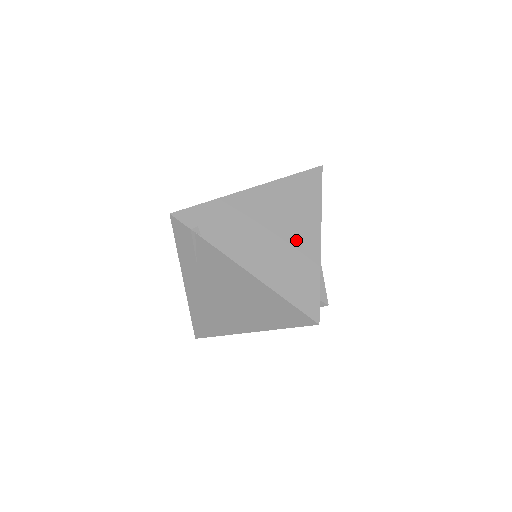
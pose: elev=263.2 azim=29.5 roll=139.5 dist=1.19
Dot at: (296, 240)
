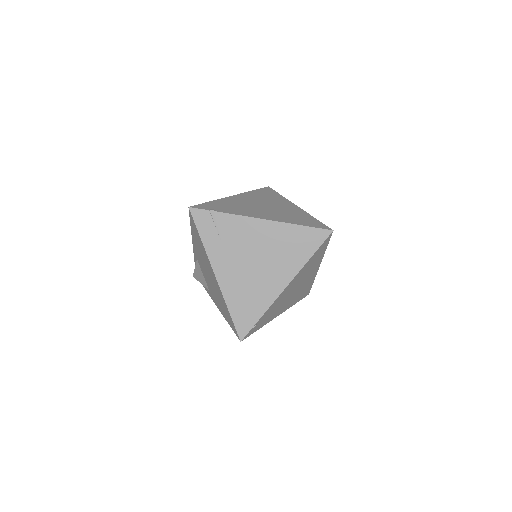
Dot at: (282, 207)
